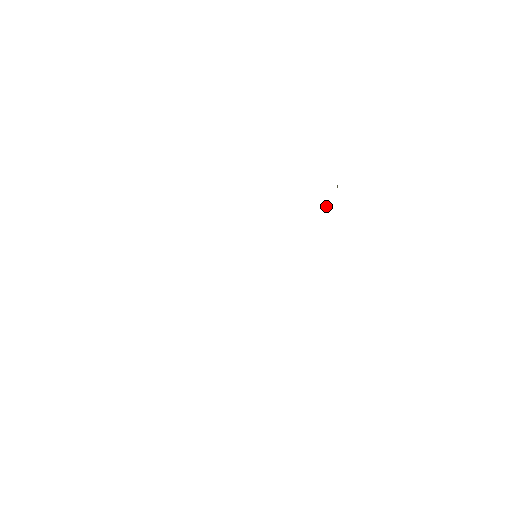
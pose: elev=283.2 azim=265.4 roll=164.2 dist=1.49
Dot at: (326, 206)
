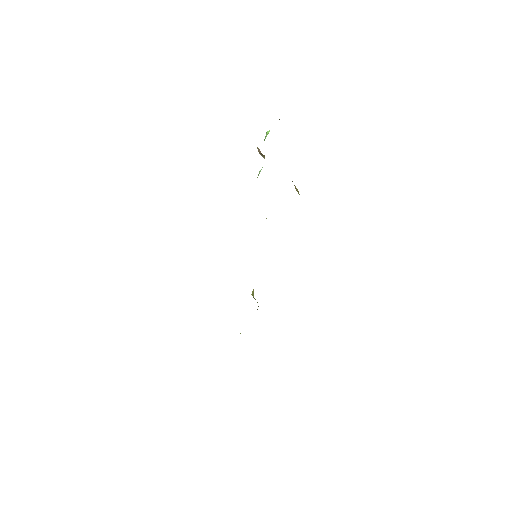
Dot at: occluded
